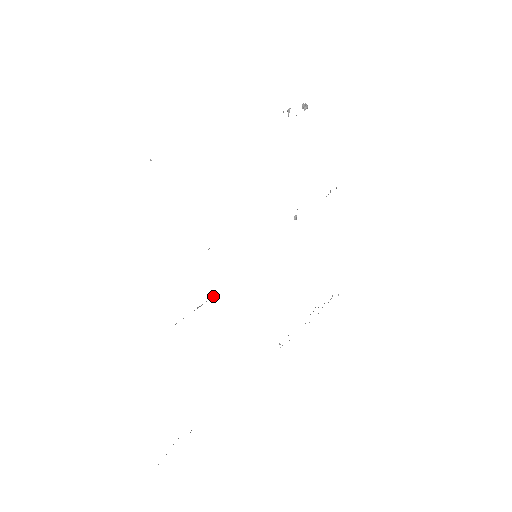
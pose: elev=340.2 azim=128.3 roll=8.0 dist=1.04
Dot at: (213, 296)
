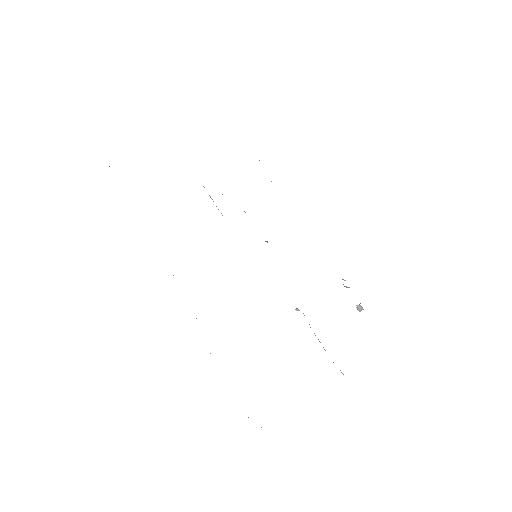
Dot at: occluded
